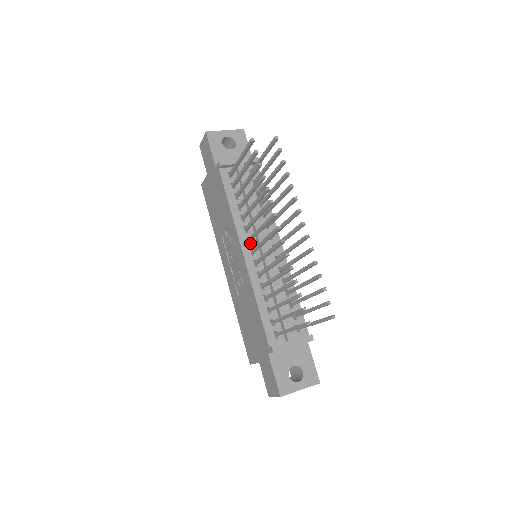
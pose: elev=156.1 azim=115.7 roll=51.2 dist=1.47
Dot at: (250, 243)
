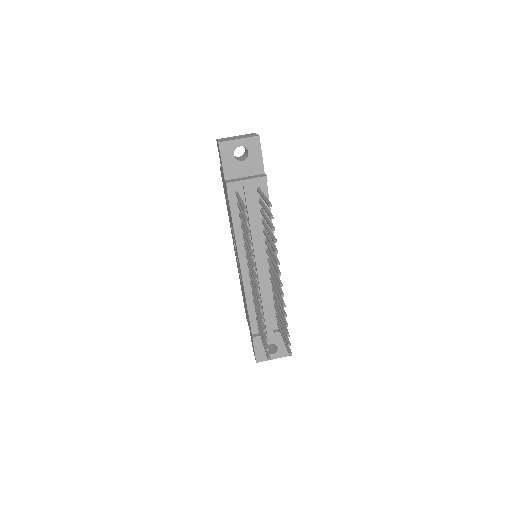
Dot at: occluded
